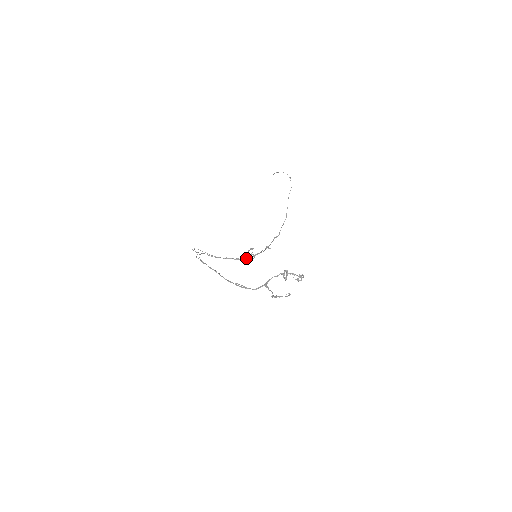
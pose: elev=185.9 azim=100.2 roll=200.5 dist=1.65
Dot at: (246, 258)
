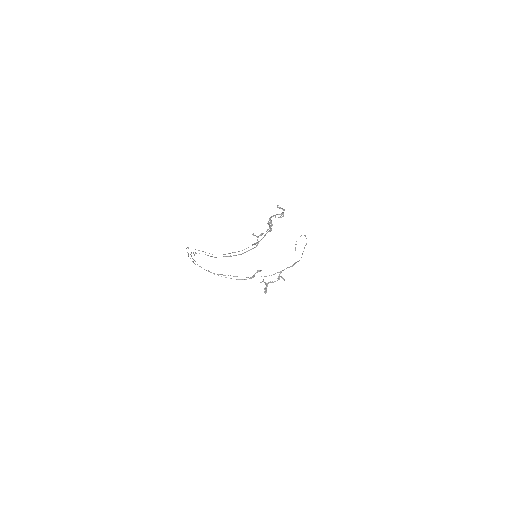
Dot at: (253, 276)
